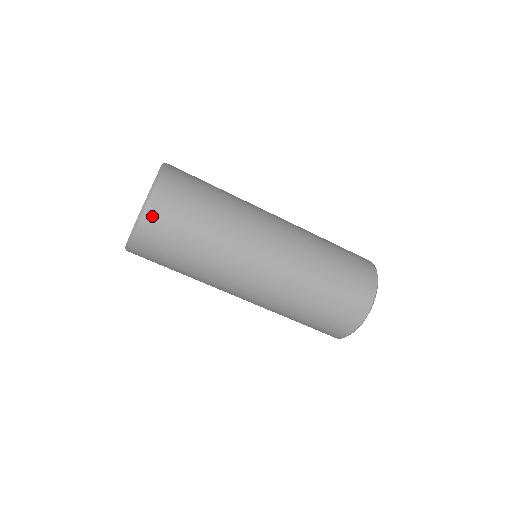
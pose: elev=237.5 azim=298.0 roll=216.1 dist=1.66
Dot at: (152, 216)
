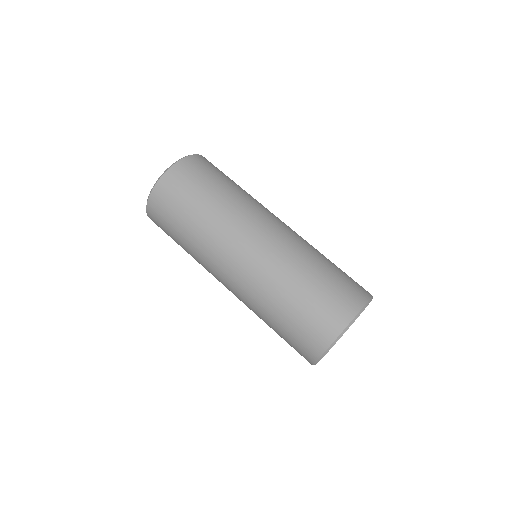
Dot at: (179, 169)
